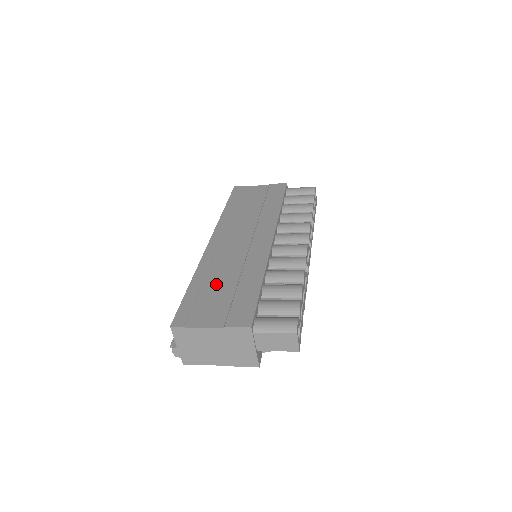
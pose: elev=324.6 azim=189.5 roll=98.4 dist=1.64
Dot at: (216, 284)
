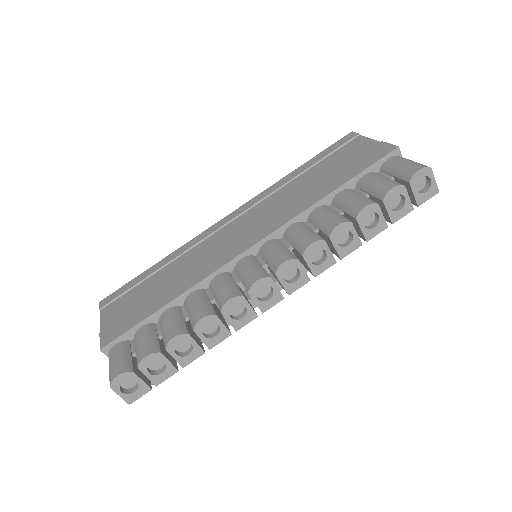
Dot at: (159, 278)
